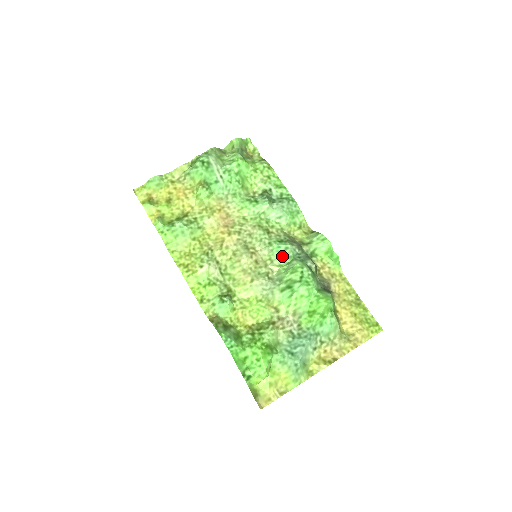
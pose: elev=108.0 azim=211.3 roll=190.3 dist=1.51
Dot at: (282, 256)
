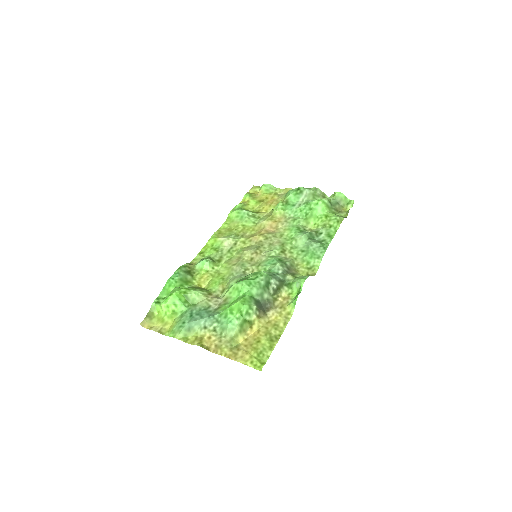
Dot at: (267, 266)
